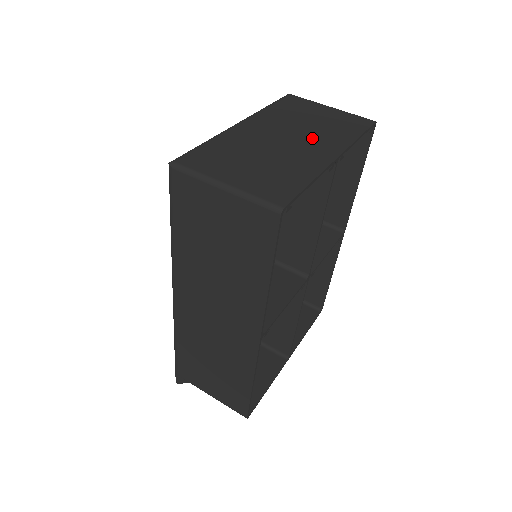
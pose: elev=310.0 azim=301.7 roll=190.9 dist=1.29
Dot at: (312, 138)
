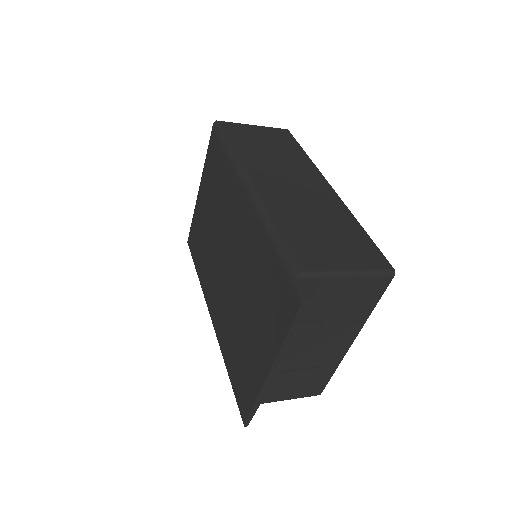
Dot at: occluded
